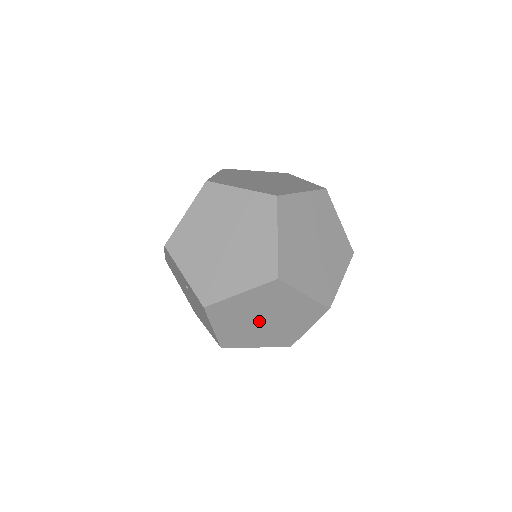
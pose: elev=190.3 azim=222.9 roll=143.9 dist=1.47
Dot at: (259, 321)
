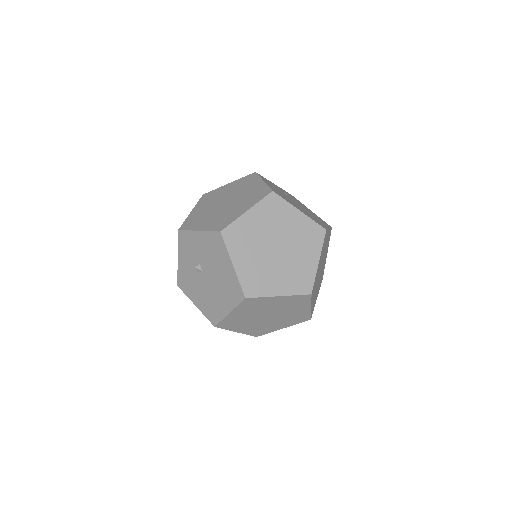
Dot at: occluded
